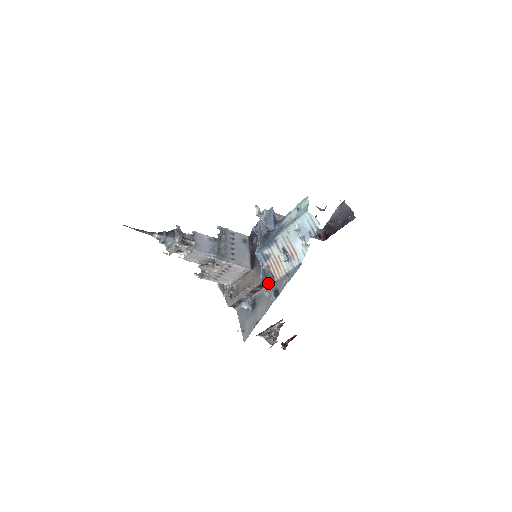
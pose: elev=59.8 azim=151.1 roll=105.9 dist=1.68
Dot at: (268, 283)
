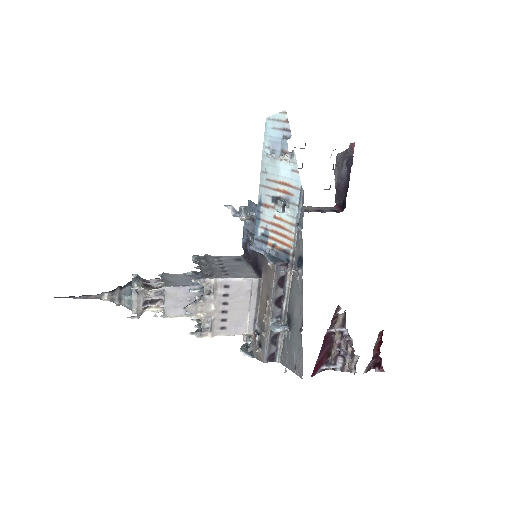
Dot at: (286, 268)
